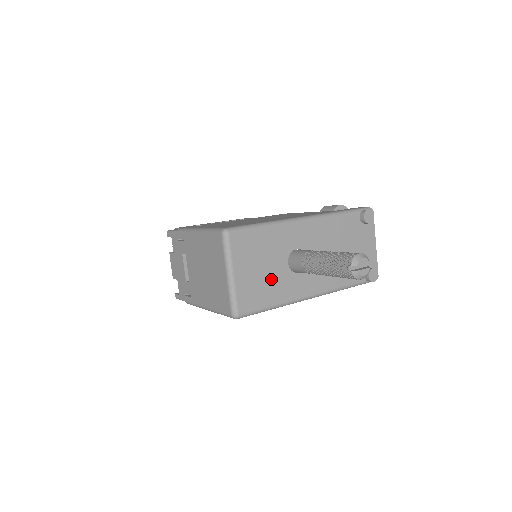
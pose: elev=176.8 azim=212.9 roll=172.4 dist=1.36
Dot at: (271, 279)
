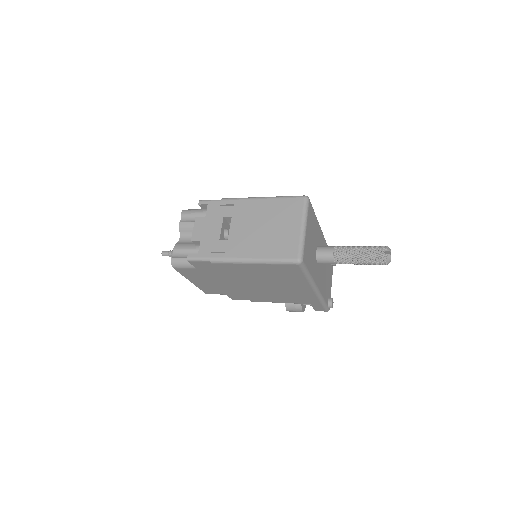
Dot at: (312, 253)
